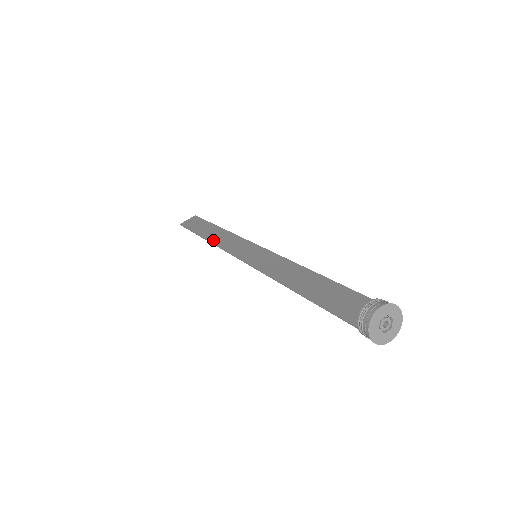
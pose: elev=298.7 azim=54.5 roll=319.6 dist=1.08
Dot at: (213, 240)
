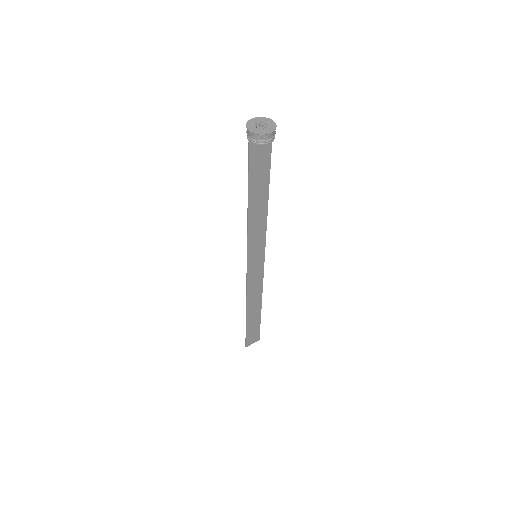
Dot at: (248, 302)
